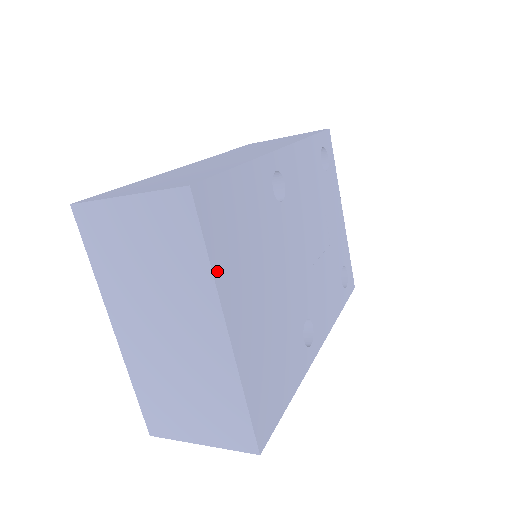
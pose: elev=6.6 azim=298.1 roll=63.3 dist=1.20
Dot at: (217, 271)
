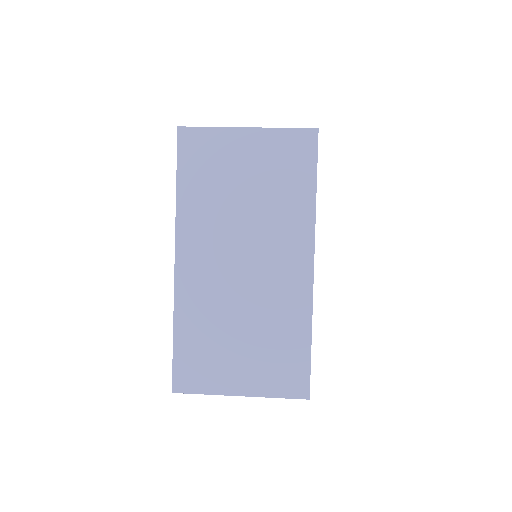
Dot at: (315, 208)
